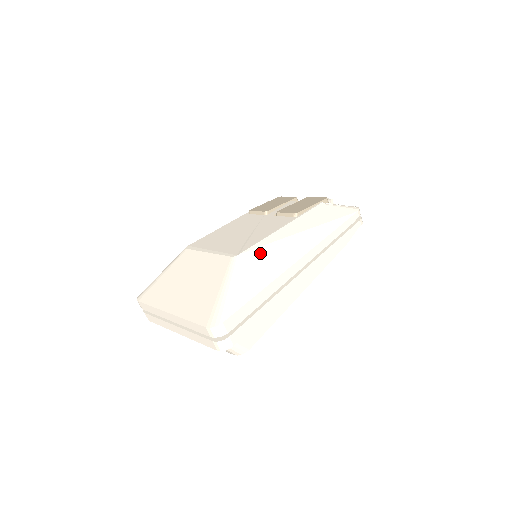
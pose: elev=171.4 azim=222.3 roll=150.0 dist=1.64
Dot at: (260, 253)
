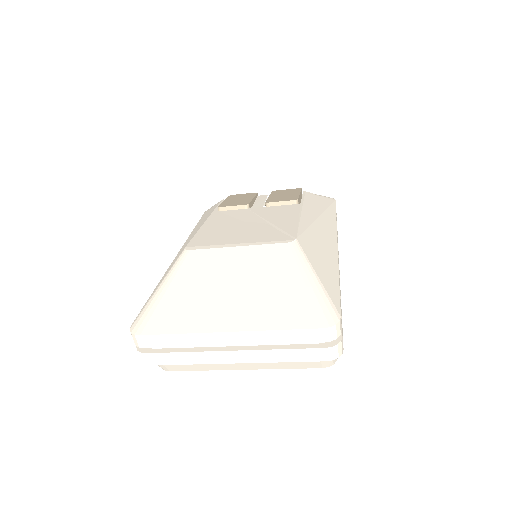
Dot at: (309, 237)
